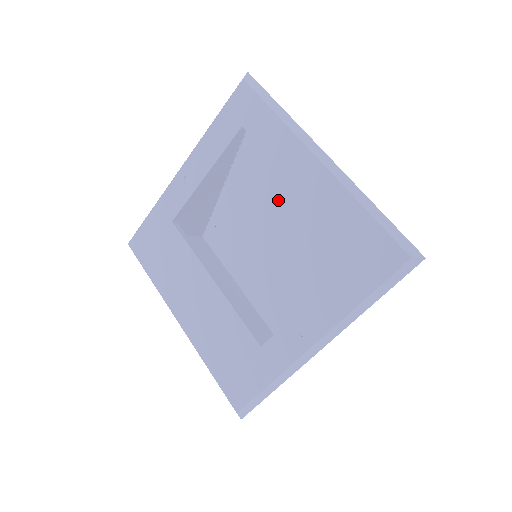
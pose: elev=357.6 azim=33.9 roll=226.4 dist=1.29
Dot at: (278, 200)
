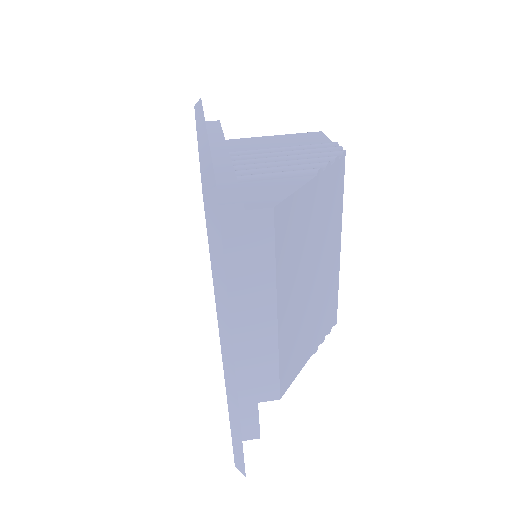
Dot at: occluded
